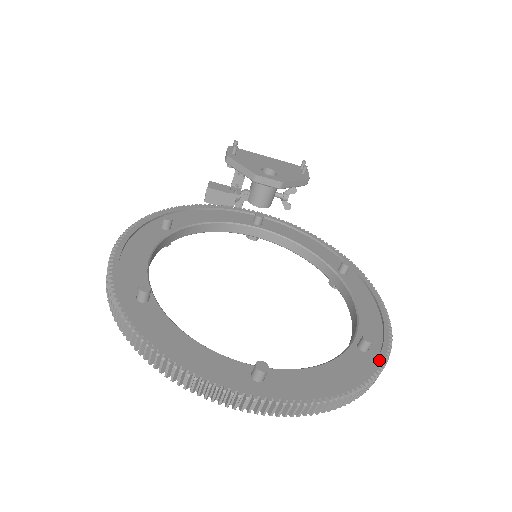
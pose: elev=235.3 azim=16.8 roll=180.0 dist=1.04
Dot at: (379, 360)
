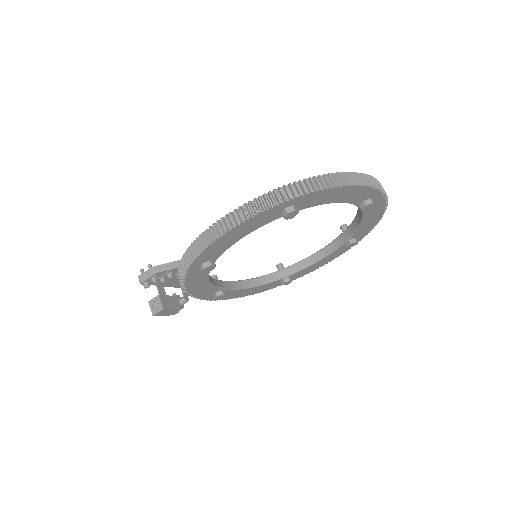
Dot at: occluded
